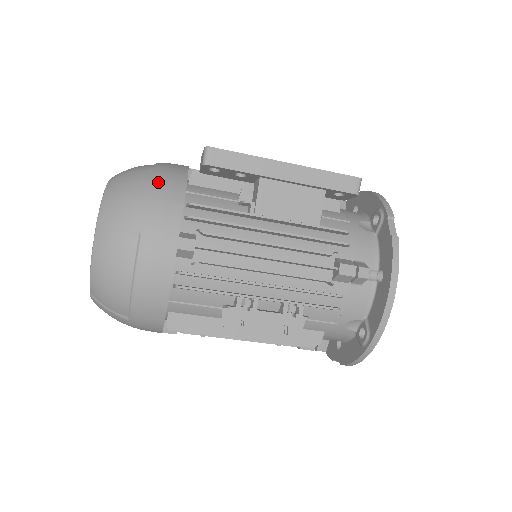
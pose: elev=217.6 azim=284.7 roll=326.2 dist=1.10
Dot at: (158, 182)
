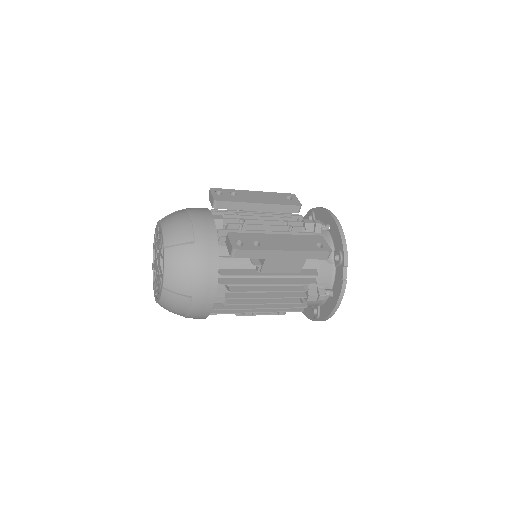
Dot at: (201, 263)
